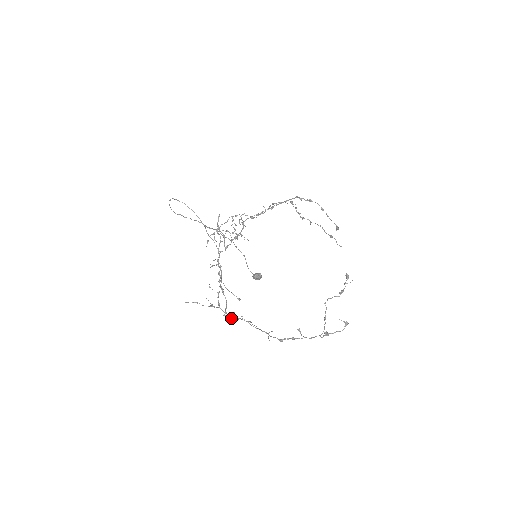
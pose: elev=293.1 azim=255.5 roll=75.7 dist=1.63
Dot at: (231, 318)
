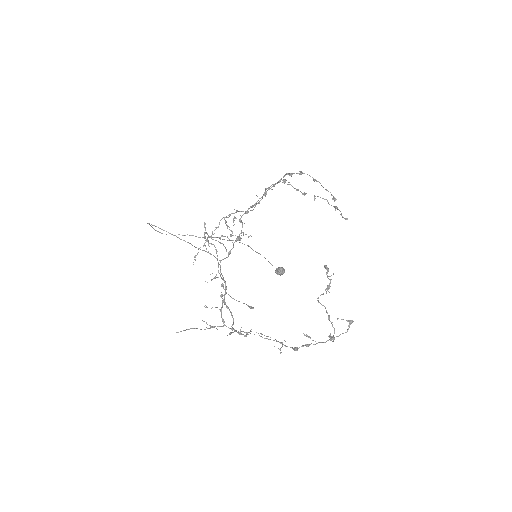
Dot at: (239, 334)
